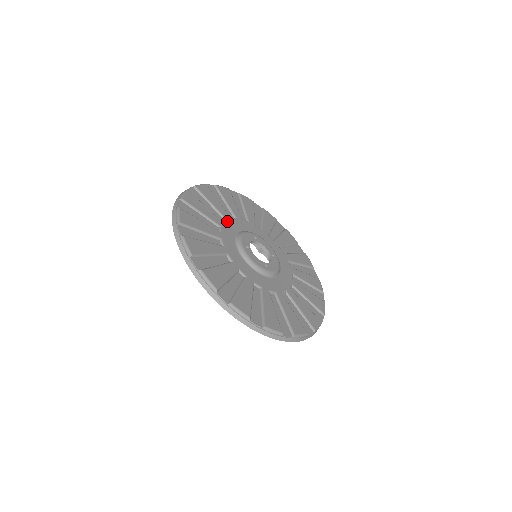
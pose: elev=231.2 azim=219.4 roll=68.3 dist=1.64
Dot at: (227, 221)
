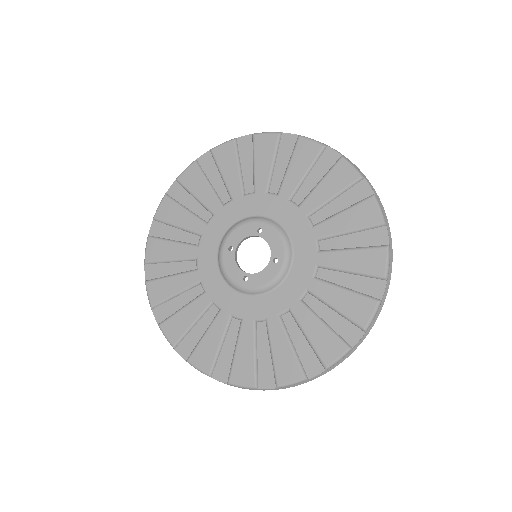
Dot at: (203, 283)
